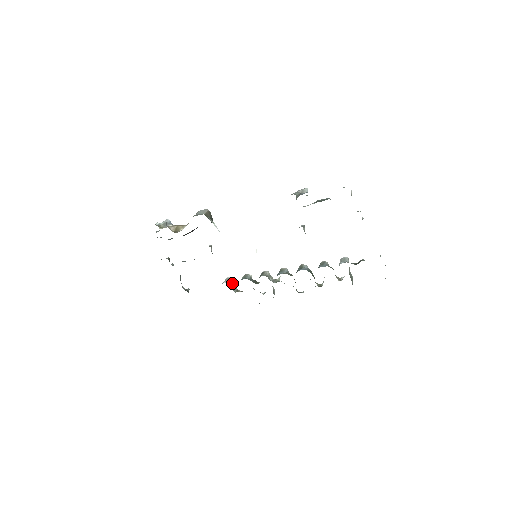
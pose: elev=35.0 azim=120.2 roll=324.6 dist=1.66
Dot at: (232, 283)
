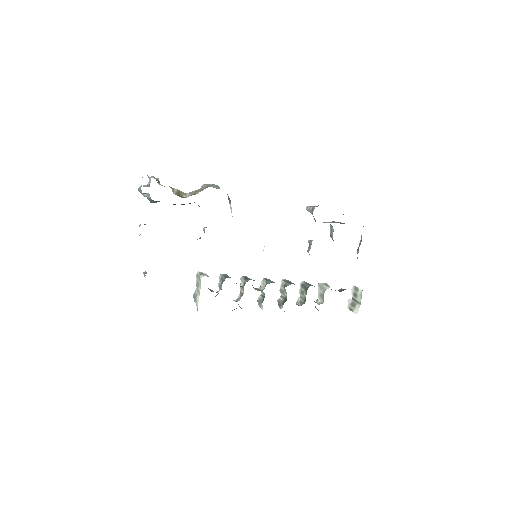
Dot at: occluded
